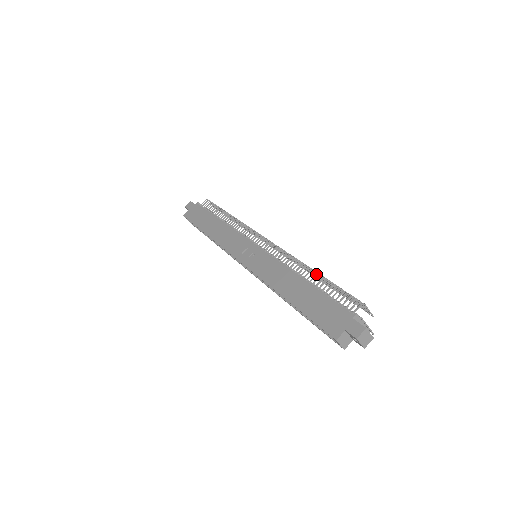
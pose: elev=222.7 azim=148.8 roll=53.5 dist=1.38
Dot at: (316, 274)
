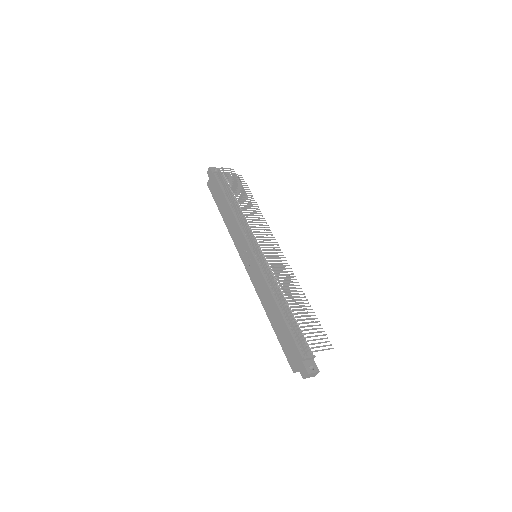
Dot at: (286, 305)
